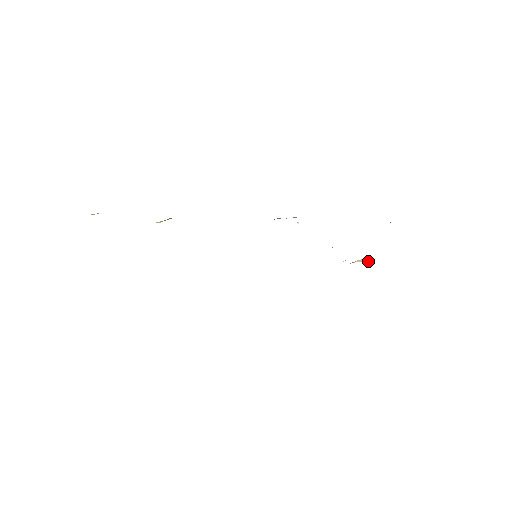
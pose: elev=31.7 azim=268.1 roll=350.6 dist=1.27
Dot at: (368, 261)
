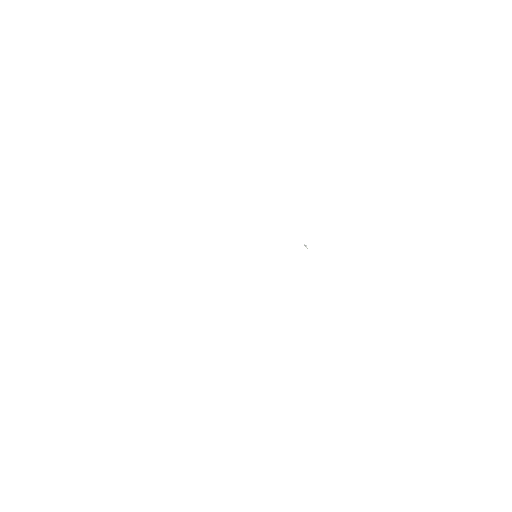
Dot at: occluded
